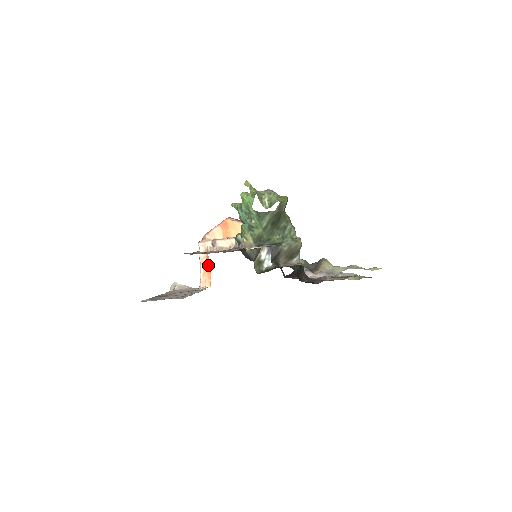
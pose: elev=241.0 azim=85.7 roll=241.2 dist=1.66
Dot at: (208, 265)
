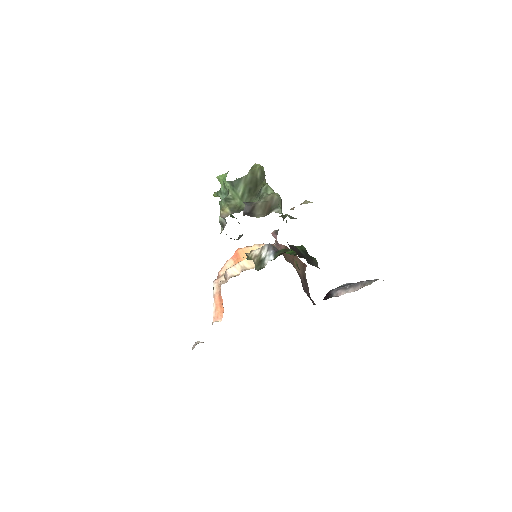
Dot at: (221, 299)
